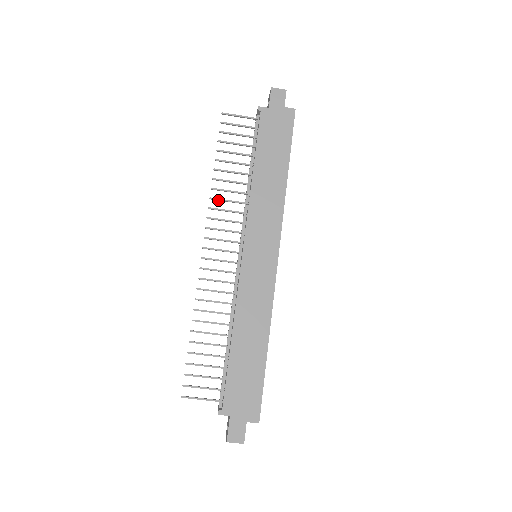
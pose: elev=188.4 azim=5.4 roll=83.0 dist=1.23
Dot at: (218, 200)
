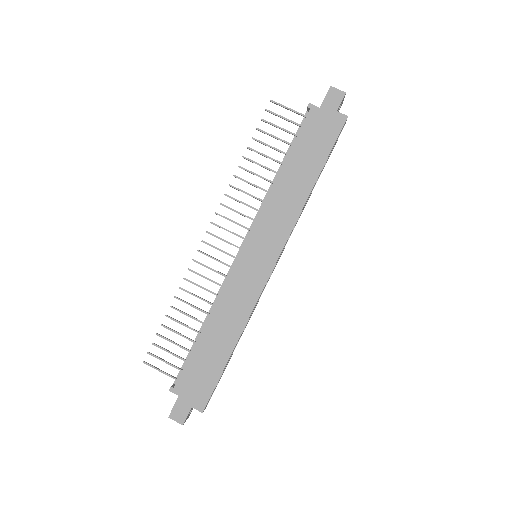
Dot at: (237, 189)
